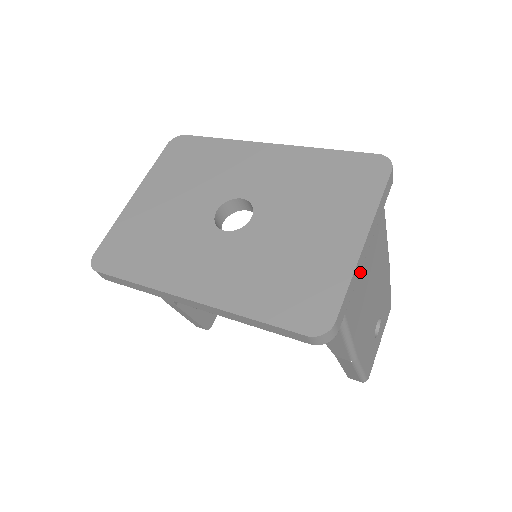
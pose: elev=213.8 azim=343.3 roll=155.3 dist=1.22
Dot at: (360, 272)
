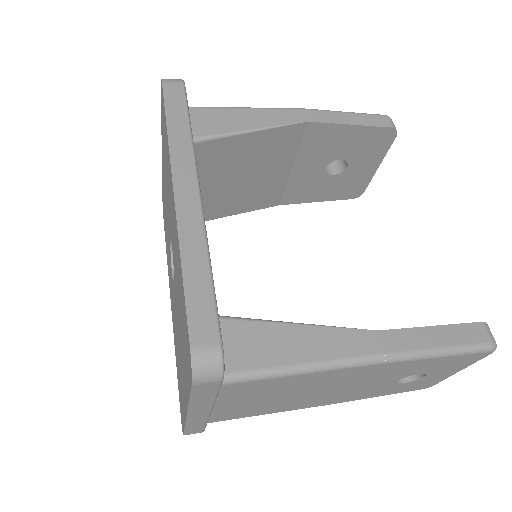
Dot at: (224, 409)
